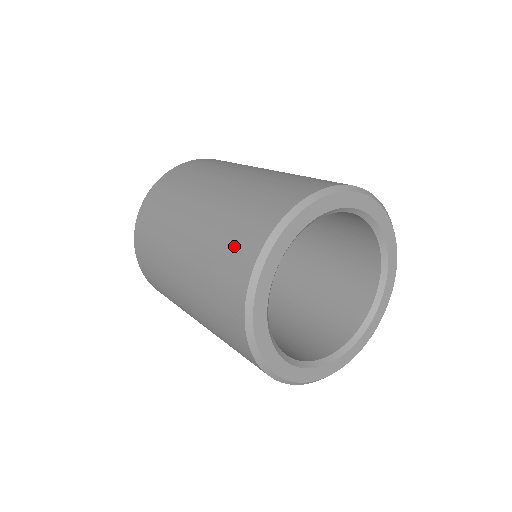
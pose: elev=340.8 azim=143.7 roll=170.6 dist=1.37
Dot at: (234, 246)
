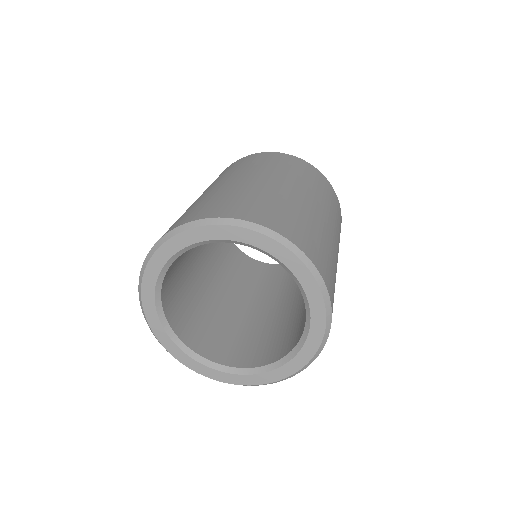
Dot at: (205, 207)
